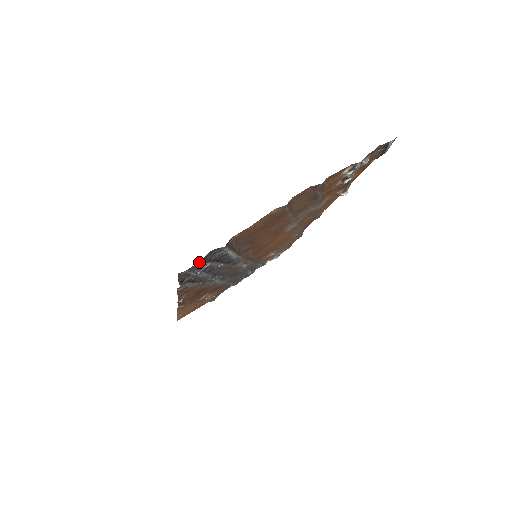
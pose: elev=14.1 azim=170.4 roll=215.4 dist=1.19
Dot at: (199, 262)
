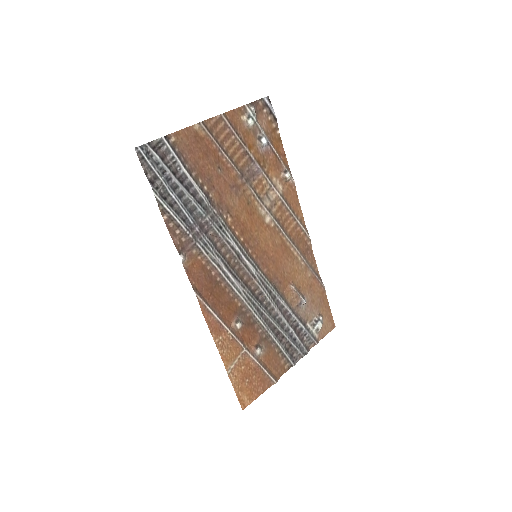
Dot at: (149, 146)
